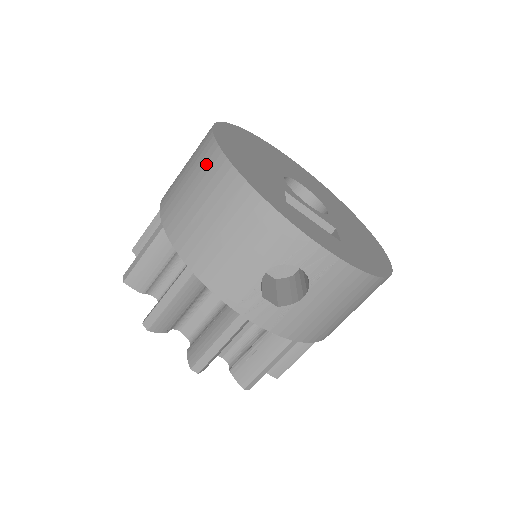
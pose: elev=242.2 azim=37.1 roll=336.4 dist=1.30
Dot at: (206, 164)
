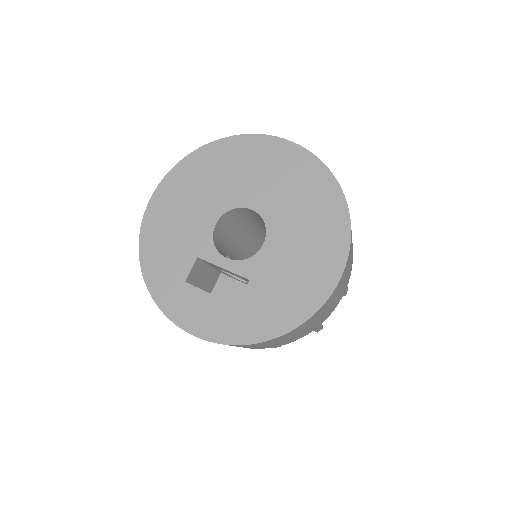
Dot at: occluded
